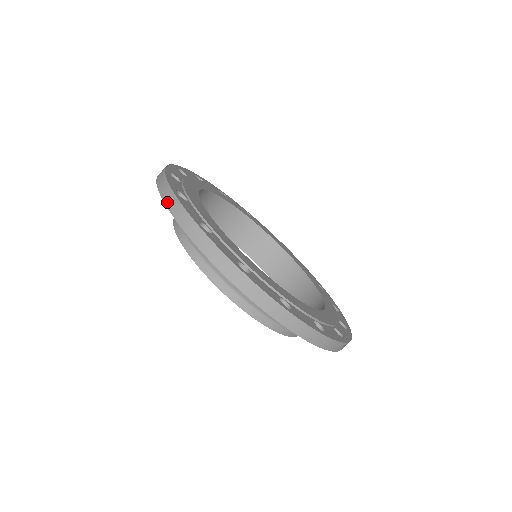
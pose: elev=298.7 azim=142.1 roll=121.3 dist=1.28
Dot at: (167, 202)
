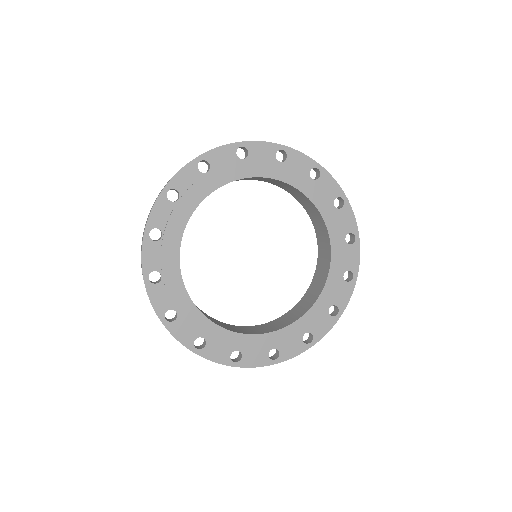
Dot at: (158, 195)
